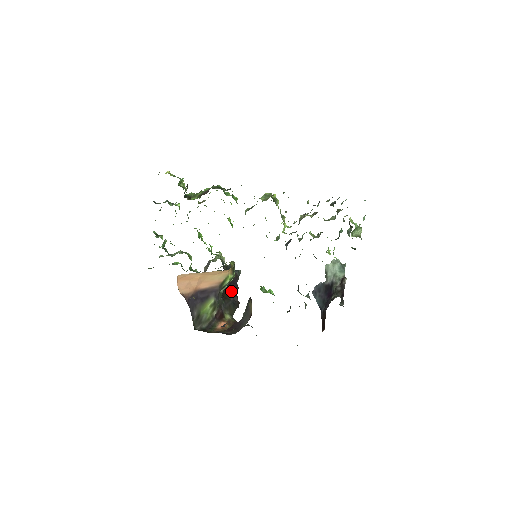
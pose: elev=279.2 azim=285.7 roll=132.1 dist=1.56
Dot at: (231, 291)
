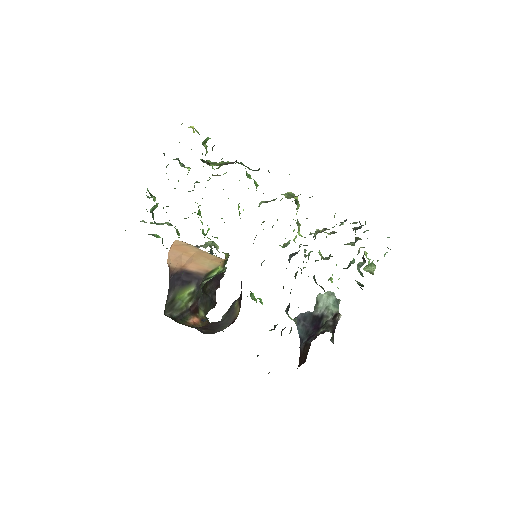
Dot at: (211, 287)
